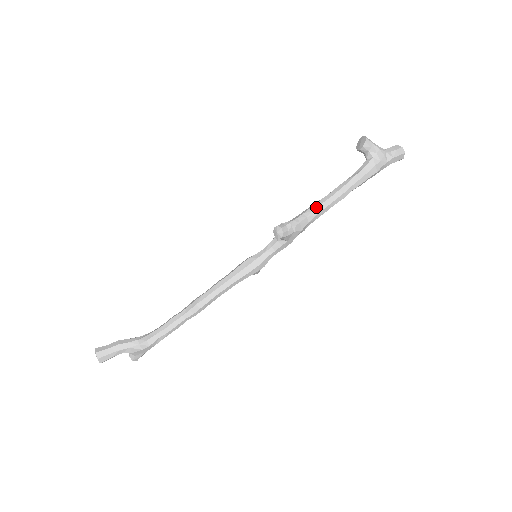
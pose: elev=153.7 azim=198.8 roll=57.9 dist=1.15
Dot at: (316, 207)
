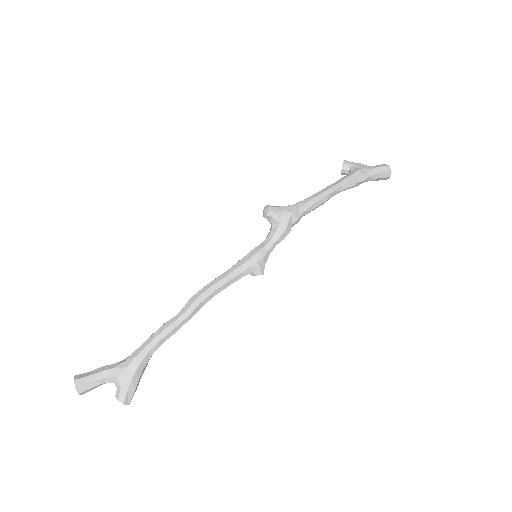
Dot at: (305, 199)
